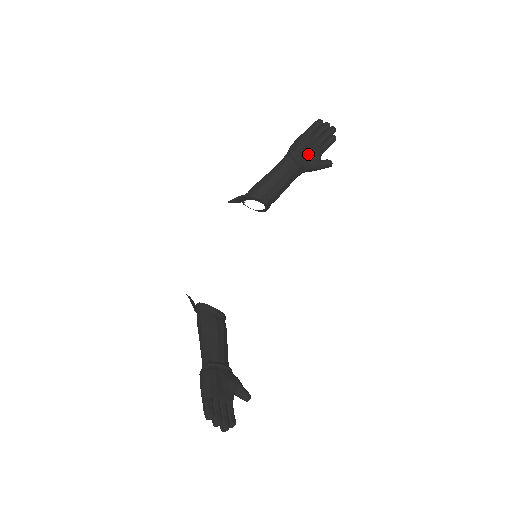
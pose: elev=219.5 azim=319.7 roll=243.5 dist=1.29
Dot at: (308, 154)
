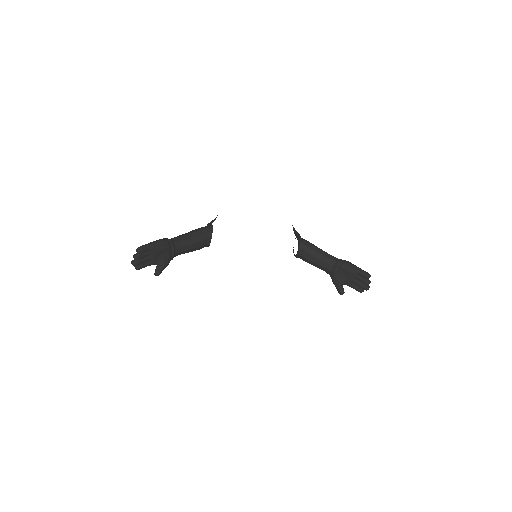
Dot at: (343, 274)
